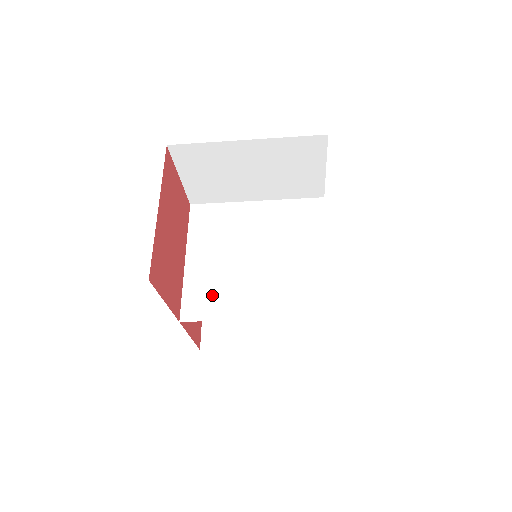
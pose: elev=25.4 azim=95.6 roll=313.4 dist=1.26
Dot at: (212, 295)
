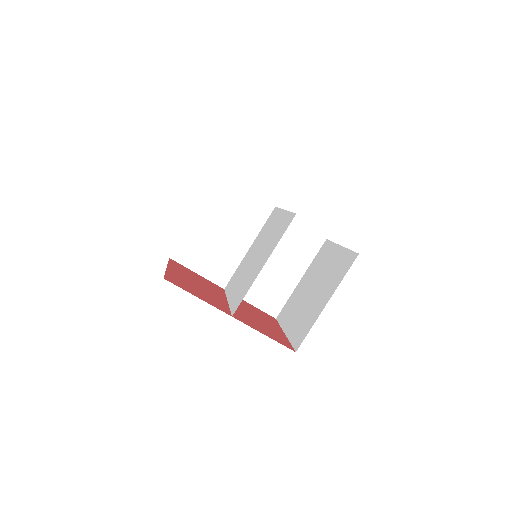
Dot at: (243, 290)
